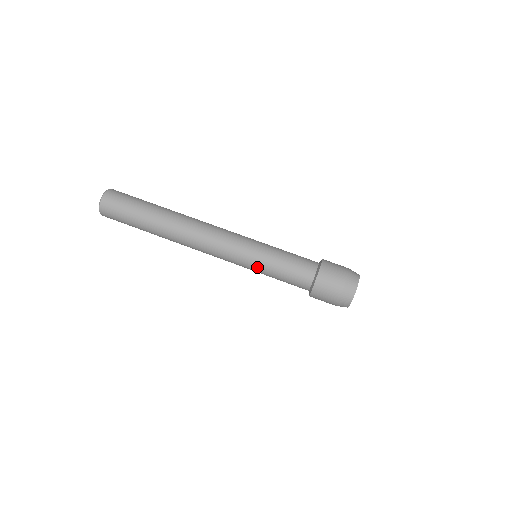
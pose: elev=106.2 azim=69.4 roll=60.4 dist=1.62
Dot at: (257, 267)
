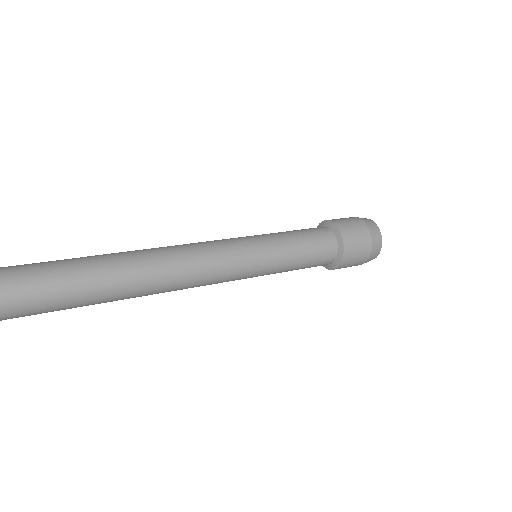
Dot at: (272, 266)
